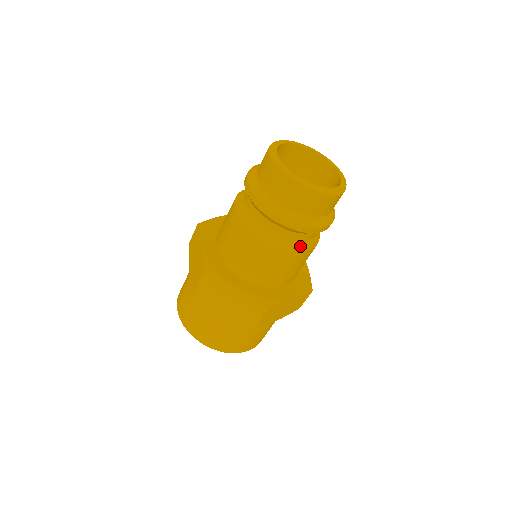
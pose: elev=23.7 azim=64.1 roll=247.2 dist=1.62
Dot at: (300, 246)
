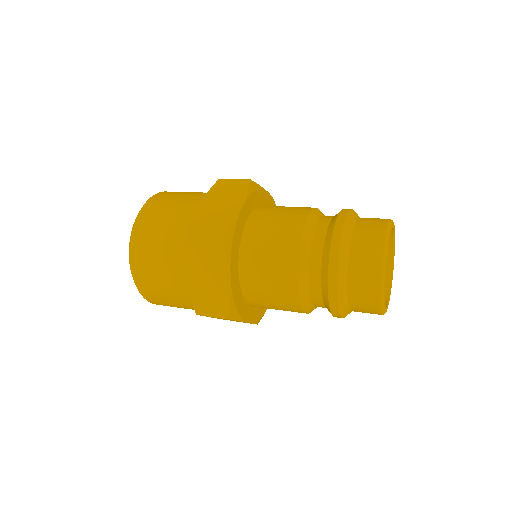
Dot at: occluded
